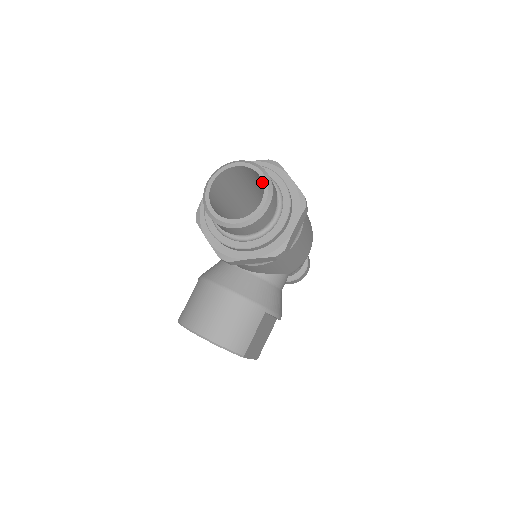
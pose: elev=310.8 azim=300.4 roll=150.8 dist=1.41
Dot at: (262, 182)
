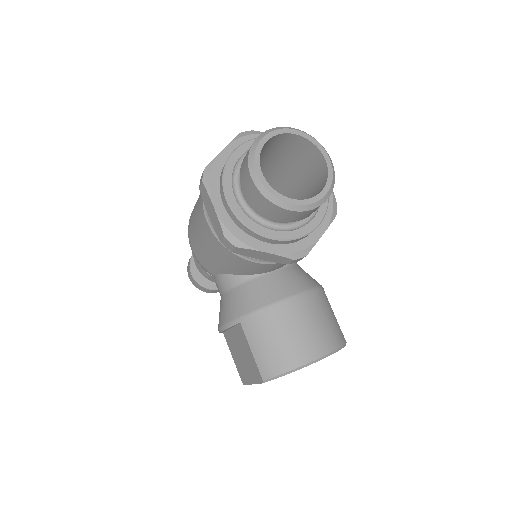
Dot at: (281, 149)
